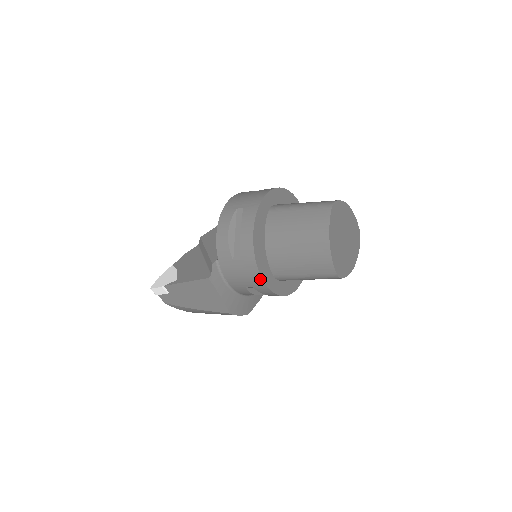
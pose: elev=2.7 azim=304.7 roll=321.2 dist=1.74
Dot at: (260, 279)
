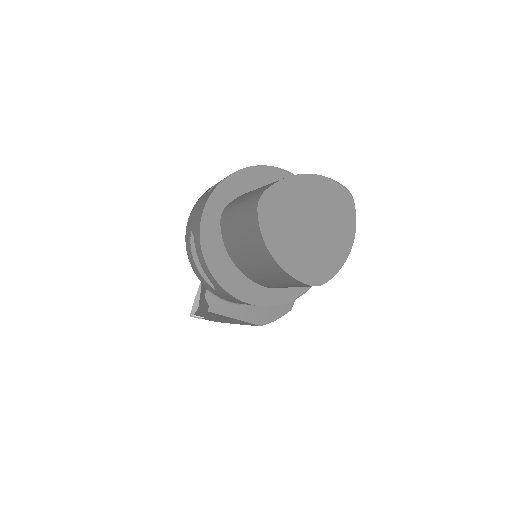
Dot at: (247, 303)
